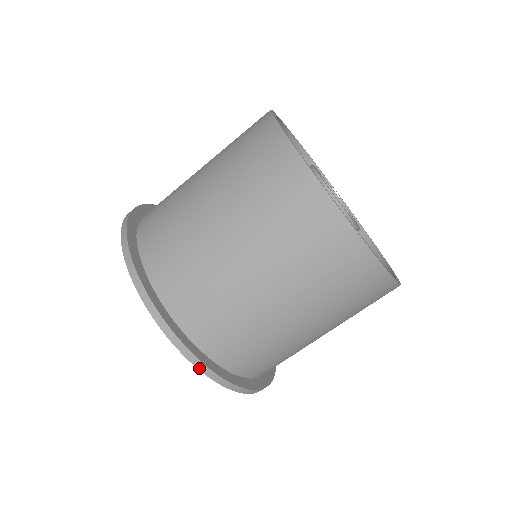
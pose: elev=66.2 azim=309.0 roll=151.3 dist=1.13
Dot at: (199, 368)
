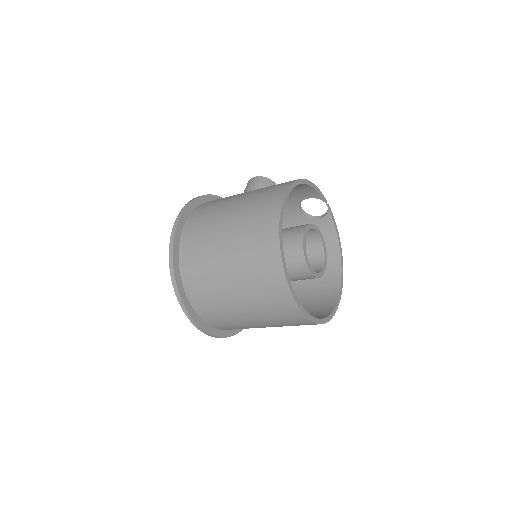
Dot at: (211, 336)
